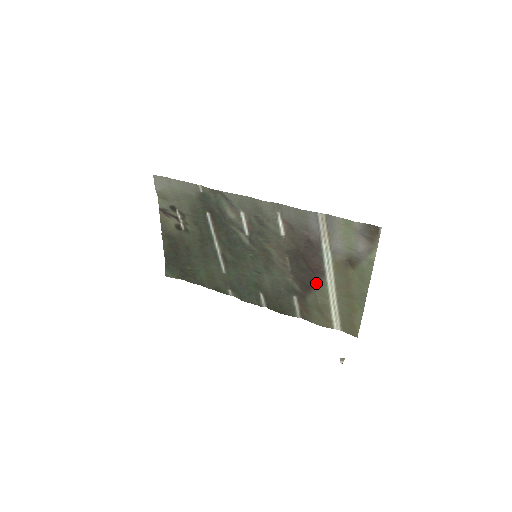
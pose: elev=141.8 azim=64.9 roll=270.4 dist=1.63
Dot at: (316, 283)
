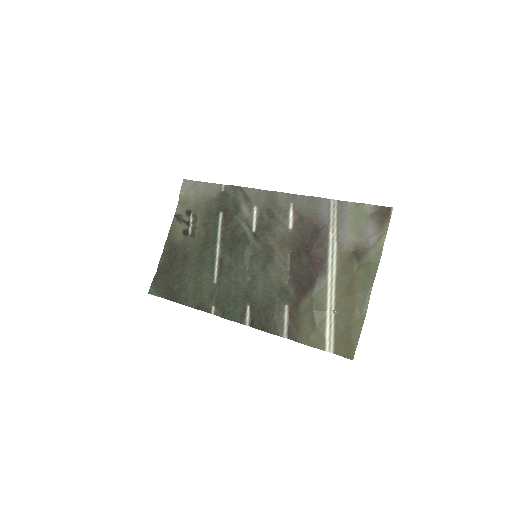
Dot at: (315, 282)
